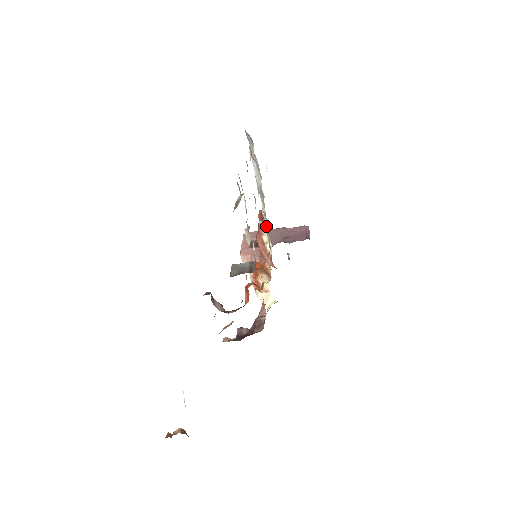
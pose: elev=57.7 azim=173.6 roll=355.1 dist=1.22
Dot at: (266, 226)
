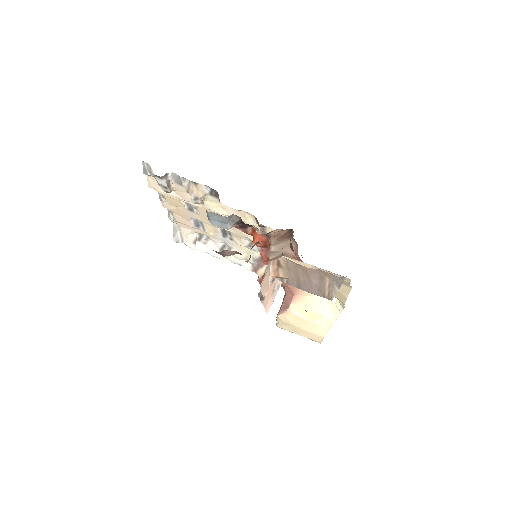
Dot at: (257, 265)
